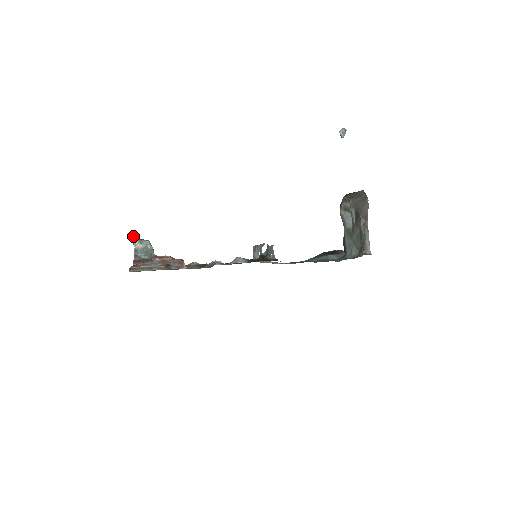
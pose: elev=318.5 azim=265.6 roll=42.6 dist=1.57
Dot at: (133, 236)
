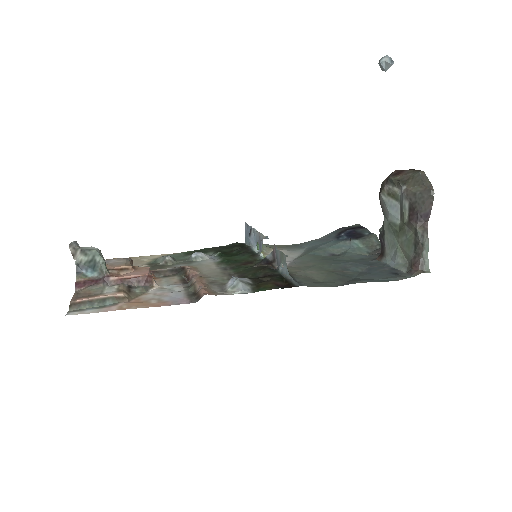
Dot at: (71, 246)
